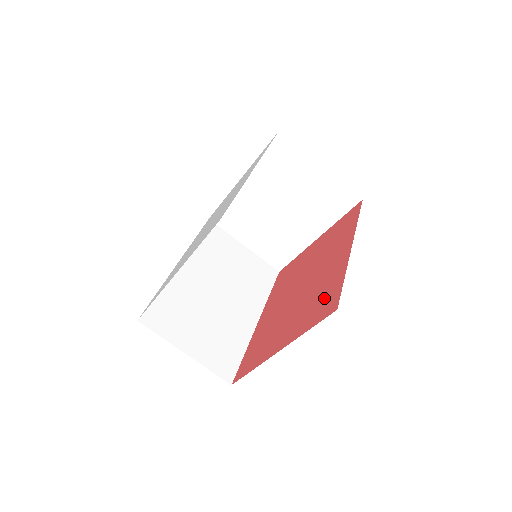
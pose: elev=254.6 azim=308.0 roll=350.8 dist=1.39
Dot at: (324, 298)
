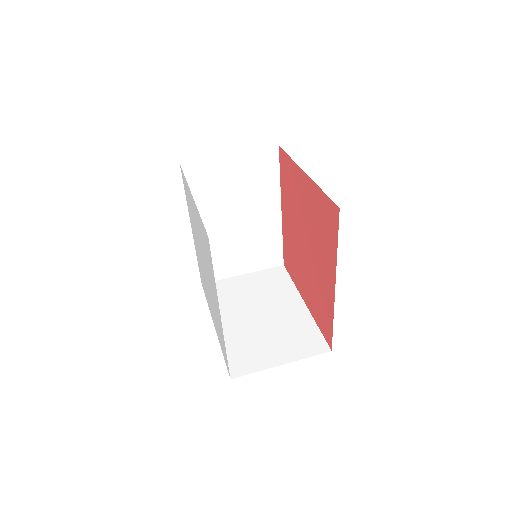
Dot at: (286, 178)
